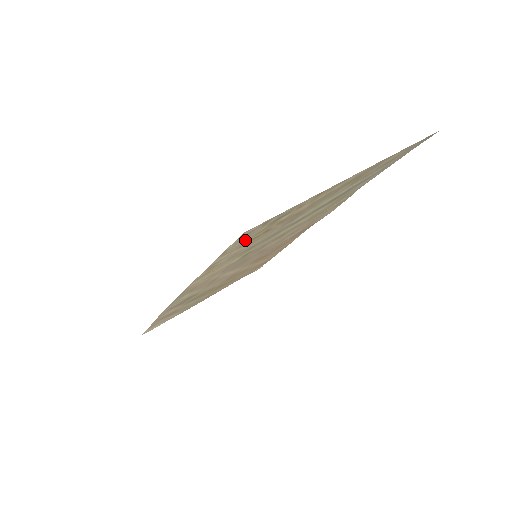
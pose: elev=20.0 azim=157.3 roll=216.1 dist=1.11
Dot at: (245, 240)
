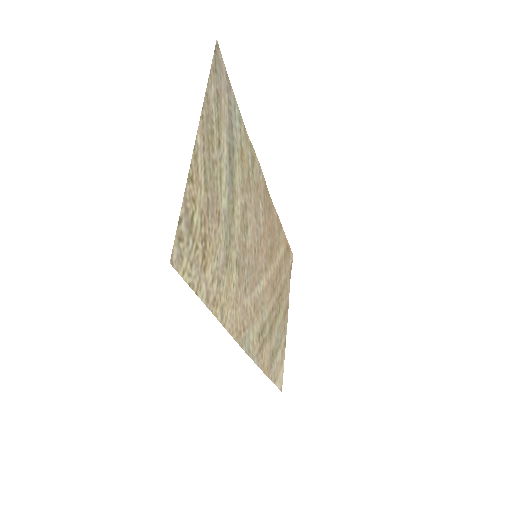
Dot at: (194, 263)
